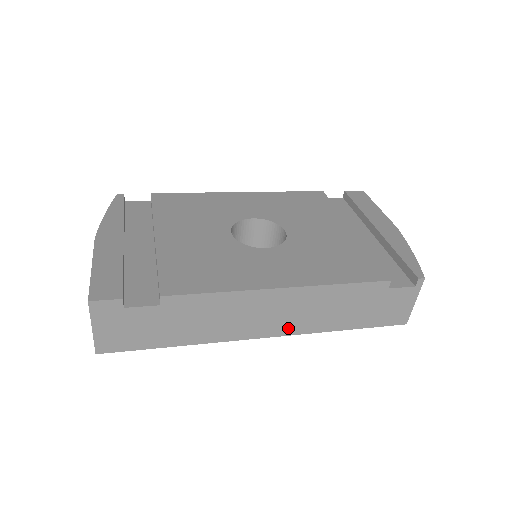
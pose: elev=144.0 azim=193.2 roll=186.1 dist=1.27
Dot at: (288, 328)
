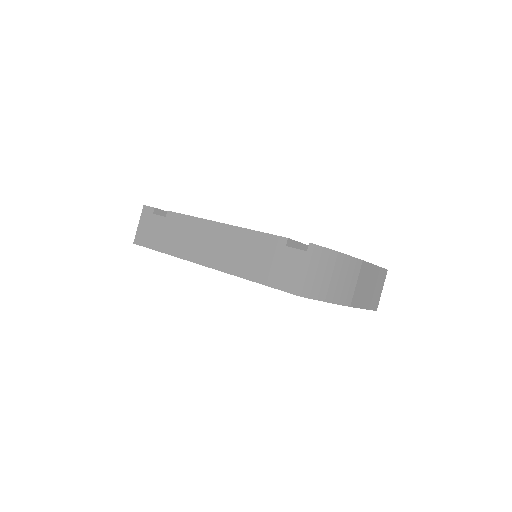
Dot at: (218, 262)
